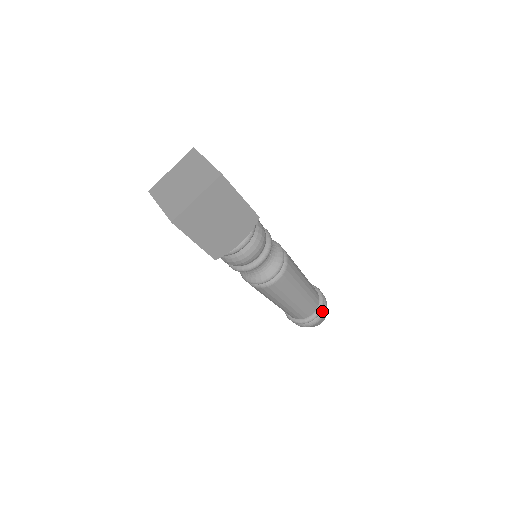
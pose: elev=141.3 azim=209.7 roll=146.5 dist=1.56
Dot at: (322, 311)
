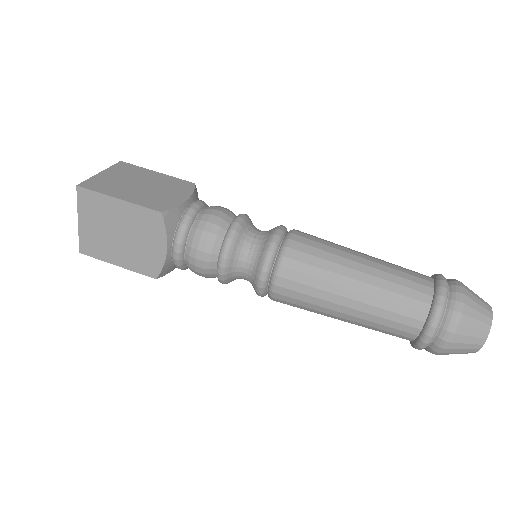
Dot at: (445, 323)
